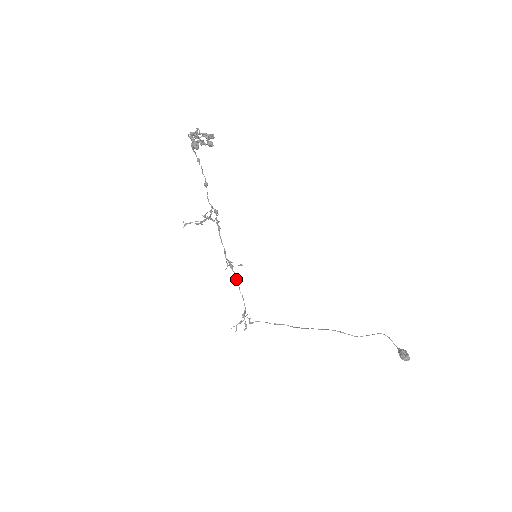
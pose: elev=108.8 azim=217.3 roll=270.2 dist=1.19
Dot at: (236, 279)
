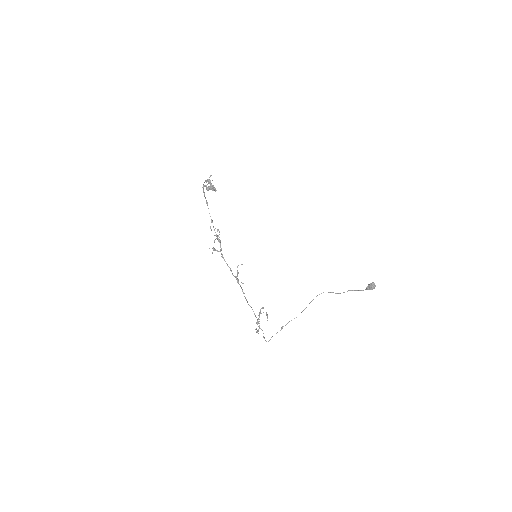
Dot at: (243, 292)
